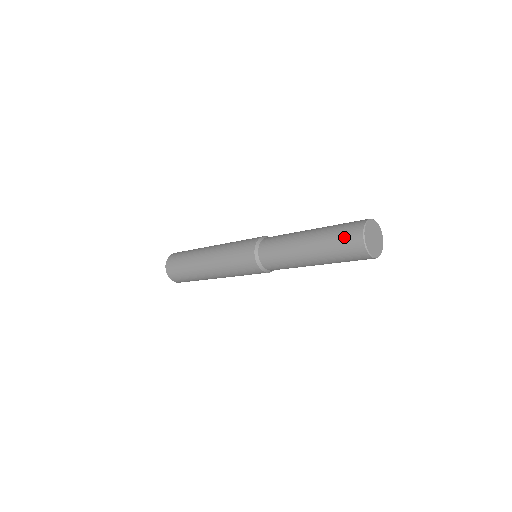
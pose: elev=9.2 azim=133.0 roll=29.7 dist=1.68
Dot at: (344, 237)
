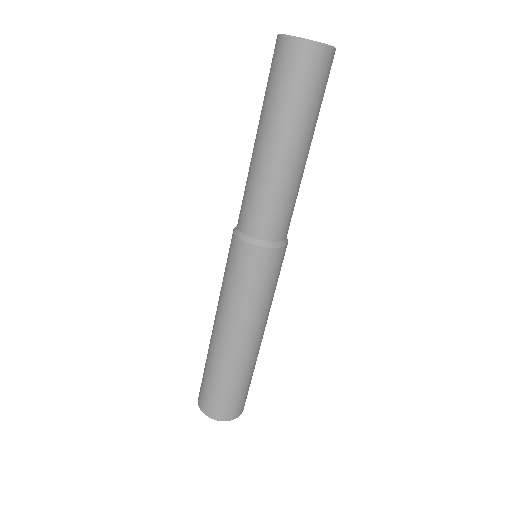
Dot at: (281, 72)
